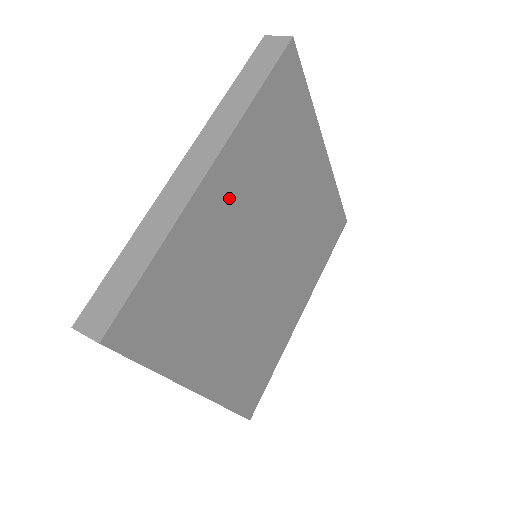
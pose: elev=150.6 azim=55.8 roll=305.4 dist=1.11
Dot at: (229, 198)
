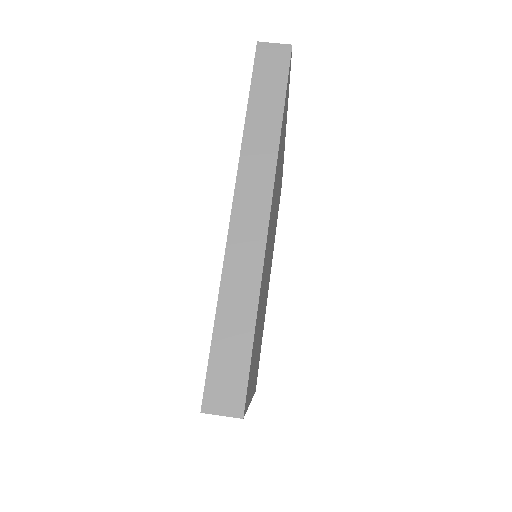
Dot at: (270, 227)
